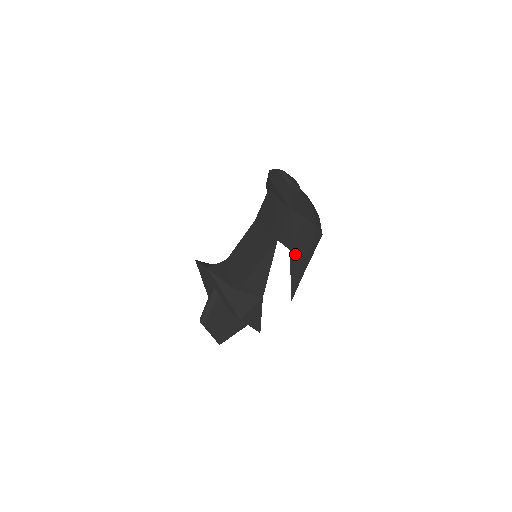
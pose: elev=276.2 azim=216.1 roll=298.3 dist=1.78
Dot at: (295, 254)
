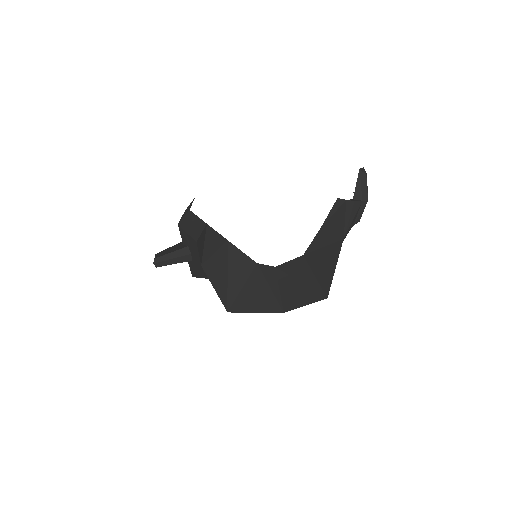
Dot at: occluded
